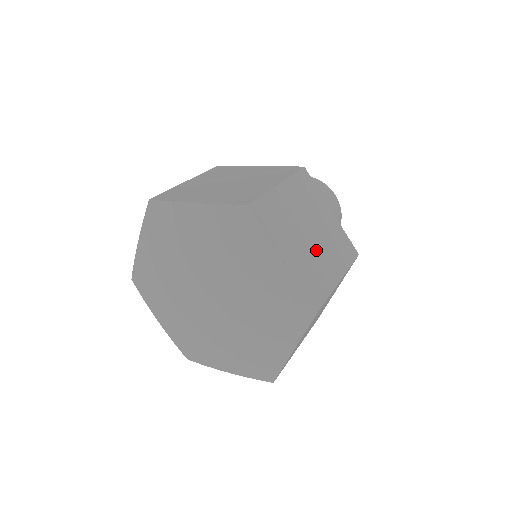
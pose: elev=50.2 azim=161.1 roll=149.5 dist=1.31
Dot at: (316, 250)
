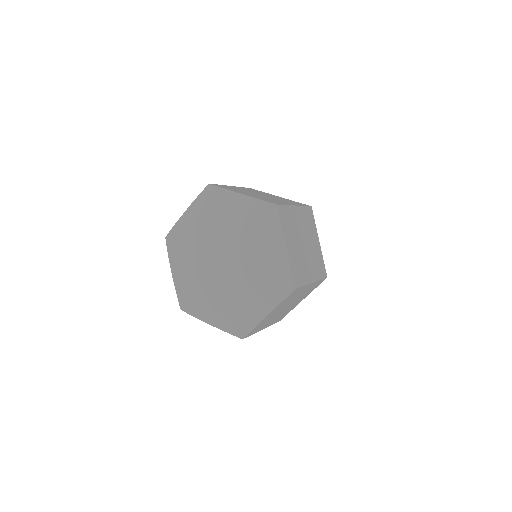
Dot at: (305, 256)
